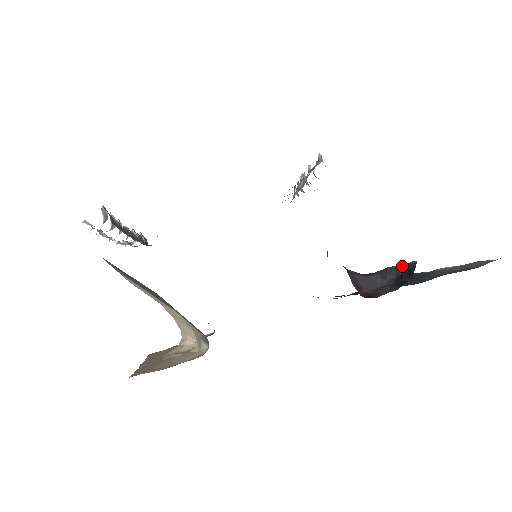
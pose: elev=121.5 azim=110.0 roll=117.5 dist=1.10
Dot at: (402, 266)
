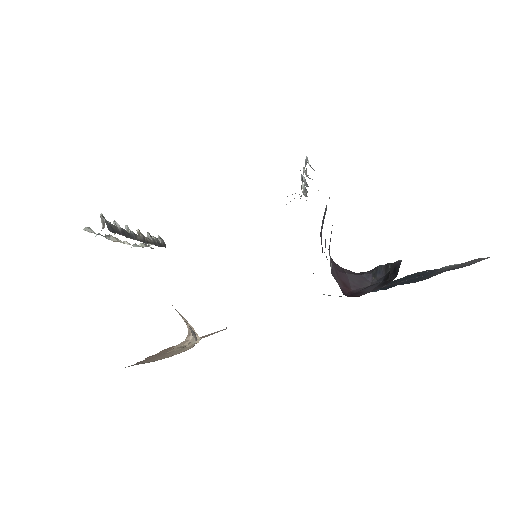
Dot at: (390, 265)
